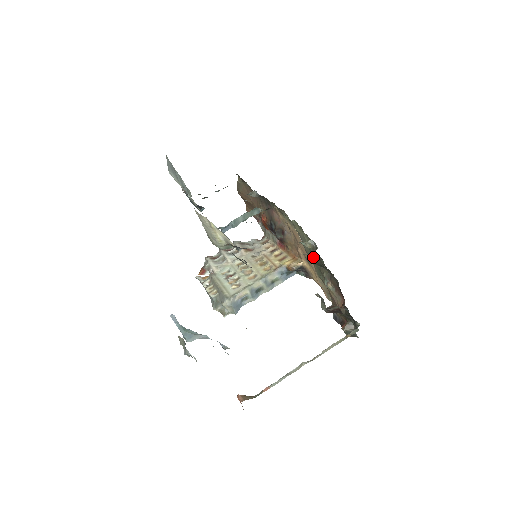
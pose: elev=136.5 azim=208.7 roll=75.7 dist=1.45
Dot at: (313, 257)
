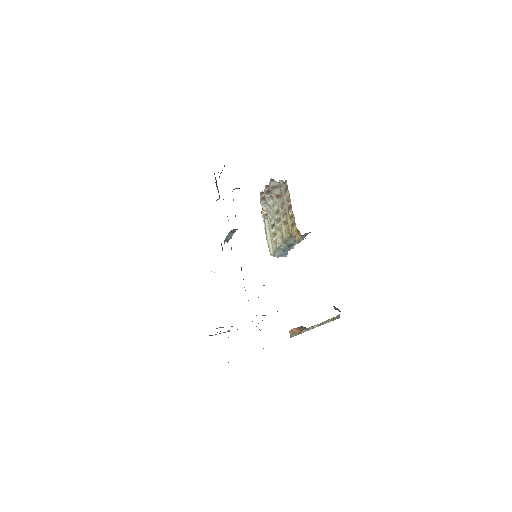
Dot at: occluded
